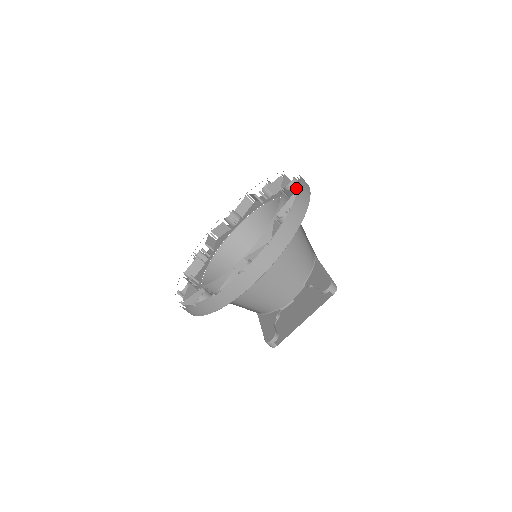
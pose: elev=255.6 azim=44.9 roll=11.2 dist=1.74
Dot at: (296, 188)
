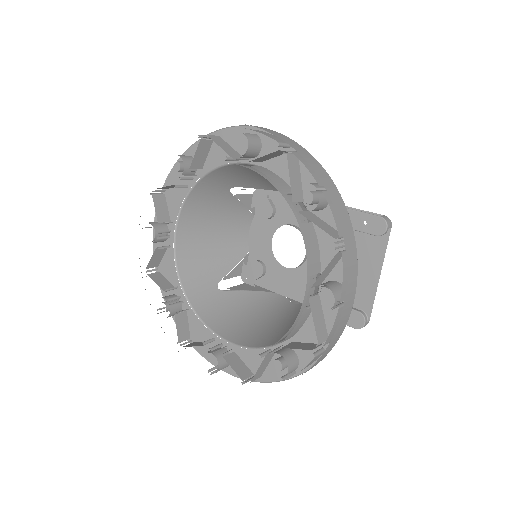
Dot at: (257, 145)
